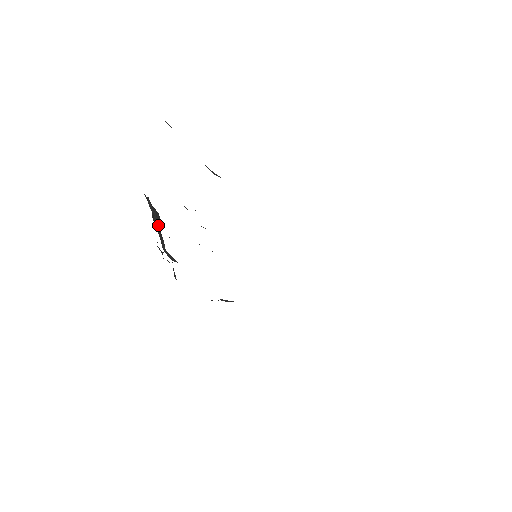
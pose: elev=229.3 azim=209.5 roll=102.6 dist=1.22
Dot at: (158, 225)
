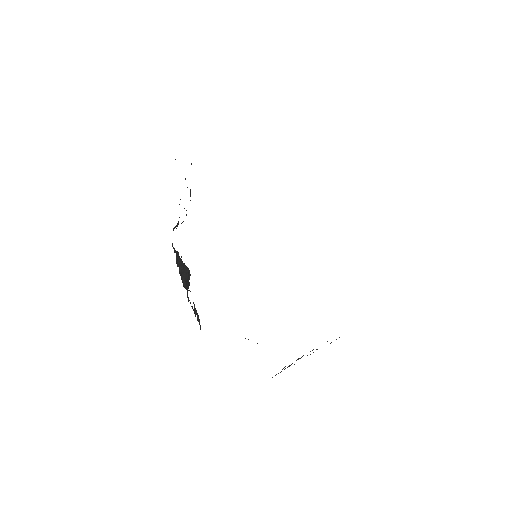
Dot at: (183, 272)
